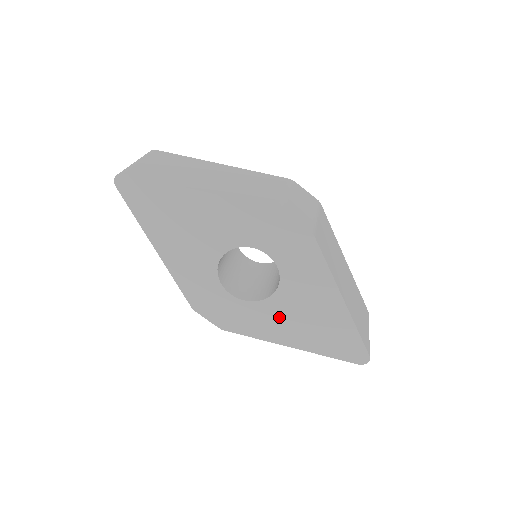
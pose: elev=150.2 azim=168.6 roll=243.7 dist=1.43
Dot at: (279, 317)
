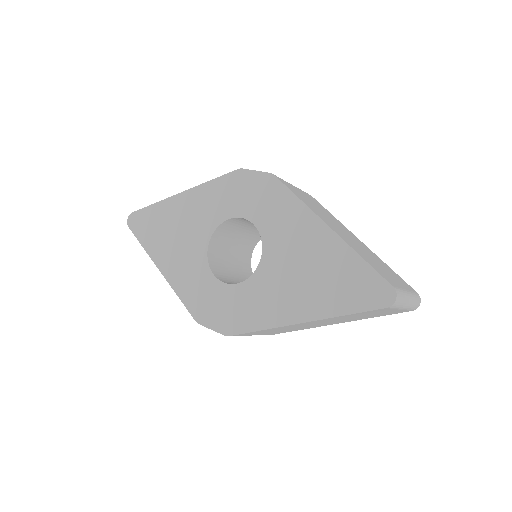
Dot at: (275, 286)
